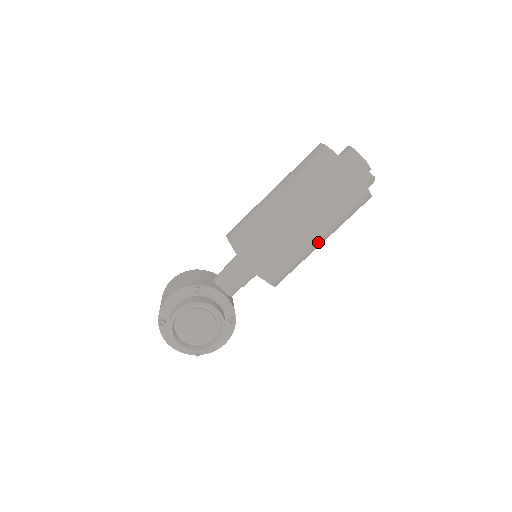
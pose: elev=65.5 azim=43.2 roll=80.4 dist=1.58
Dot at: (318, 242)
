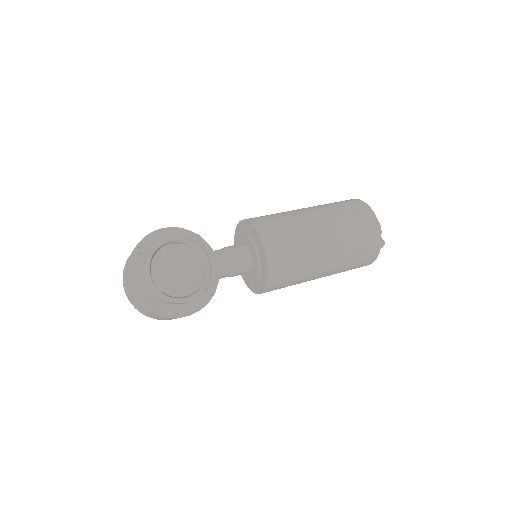
Dot at: (324, 265)
